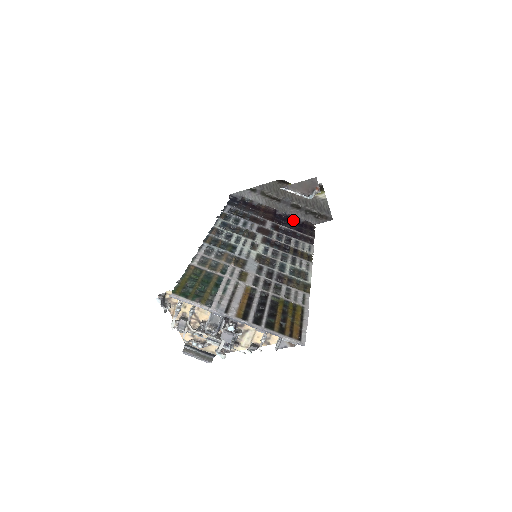
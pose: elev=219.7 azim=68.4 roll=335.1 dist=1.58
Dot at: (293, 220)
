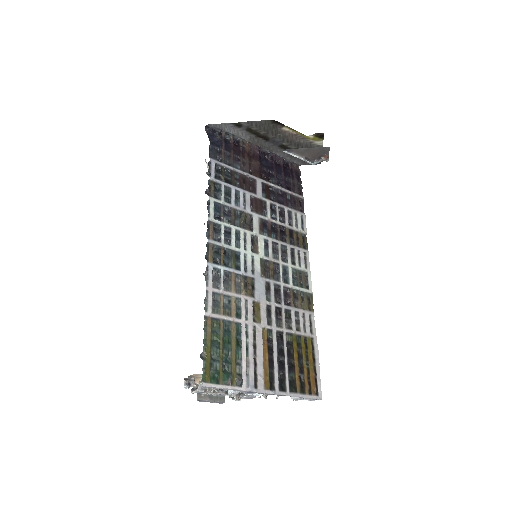
Dot at: (278, 163)
